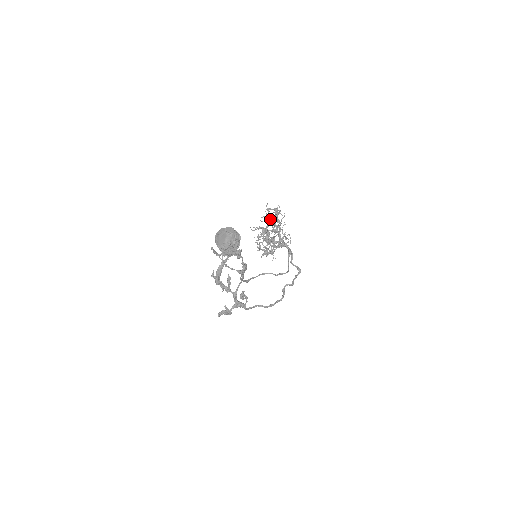
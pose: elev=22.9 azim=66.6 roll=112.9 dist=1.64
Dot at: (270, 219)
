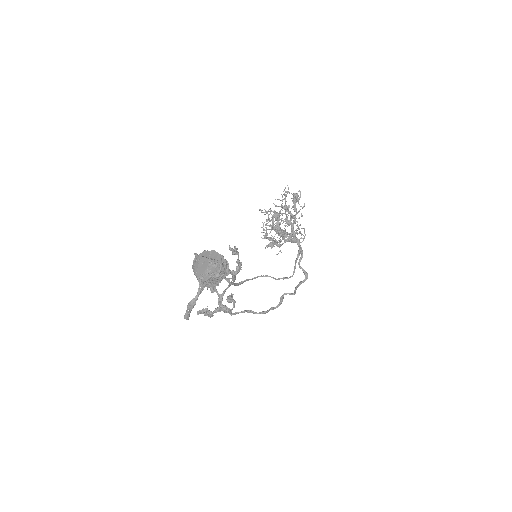
Dot at: (285, 205)
